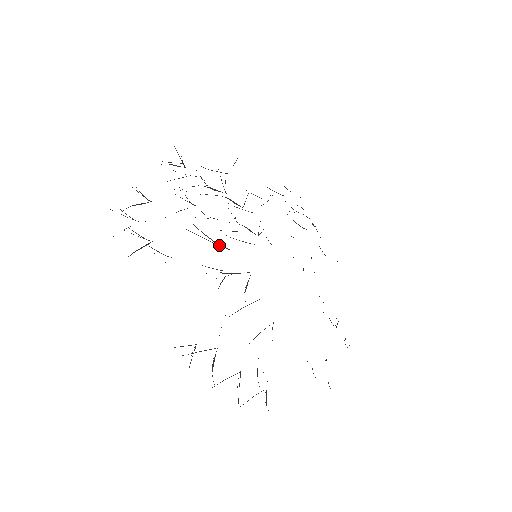
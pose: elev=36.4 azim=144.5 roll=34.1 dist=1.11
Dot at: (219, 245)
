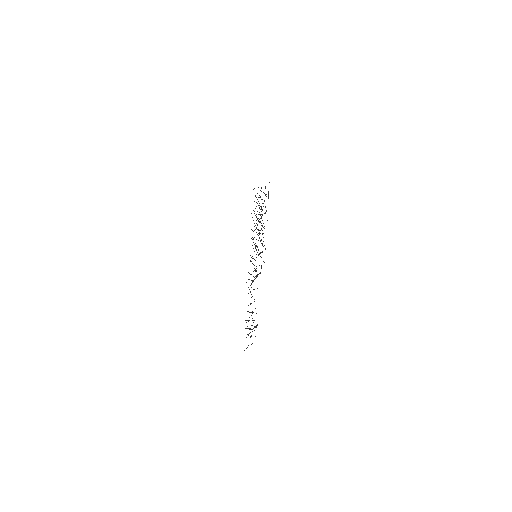
Dot at: occluded
